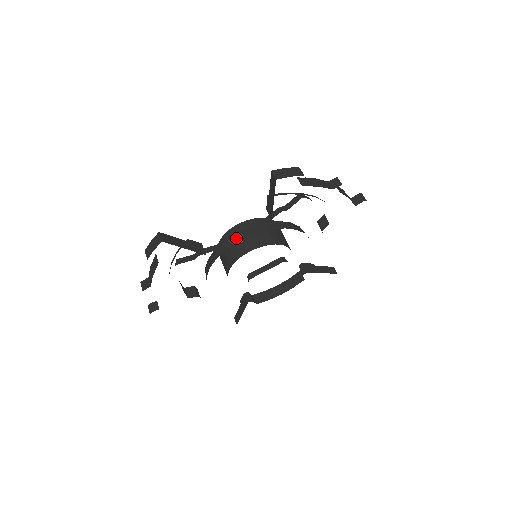
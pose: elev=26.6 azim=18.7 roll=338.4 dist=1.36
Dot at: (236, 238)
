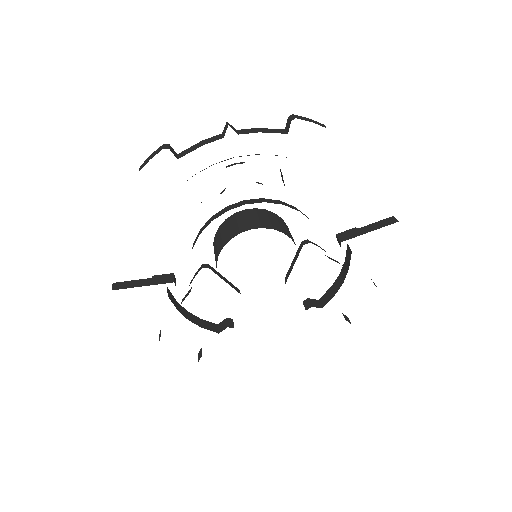
Dot at: occluded
